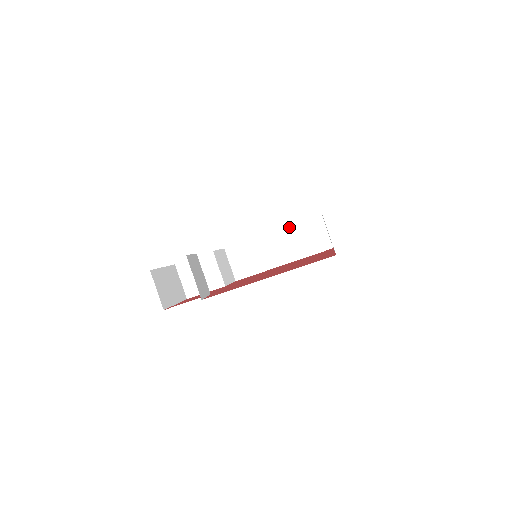
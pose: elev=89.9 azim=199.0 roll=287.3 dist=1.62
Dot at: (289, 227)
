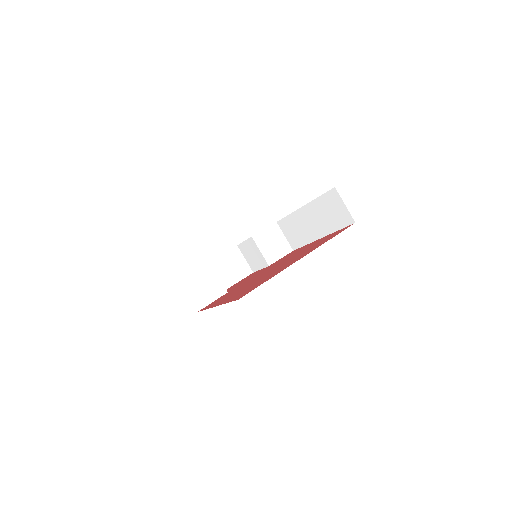
Dot at: (313, 201)
